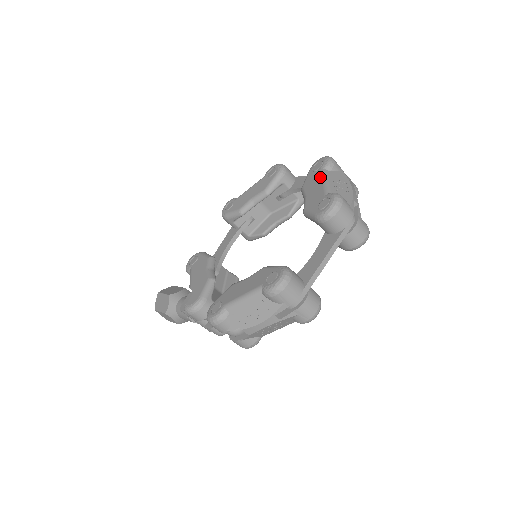
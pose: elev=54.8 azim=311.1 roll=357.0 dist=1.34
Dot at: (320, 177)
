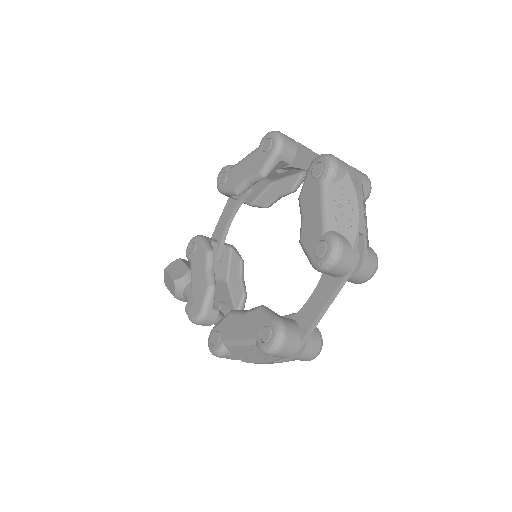
Dot at: (318, 196)
